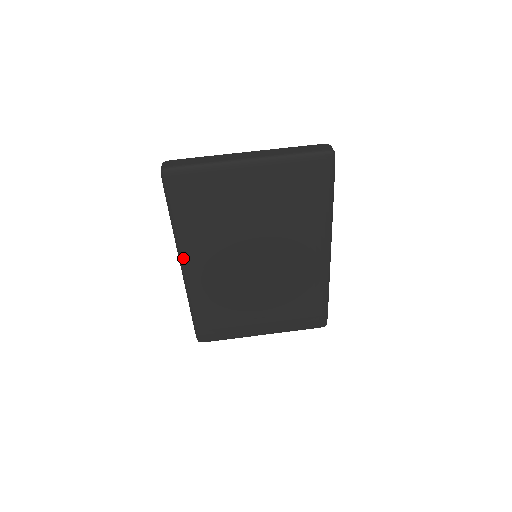
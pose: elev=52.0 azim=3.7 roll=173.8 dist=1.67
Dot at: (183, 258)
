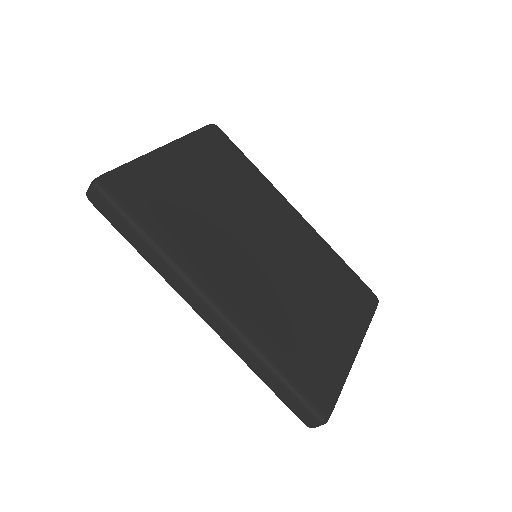
Dot at: (199, 284)
